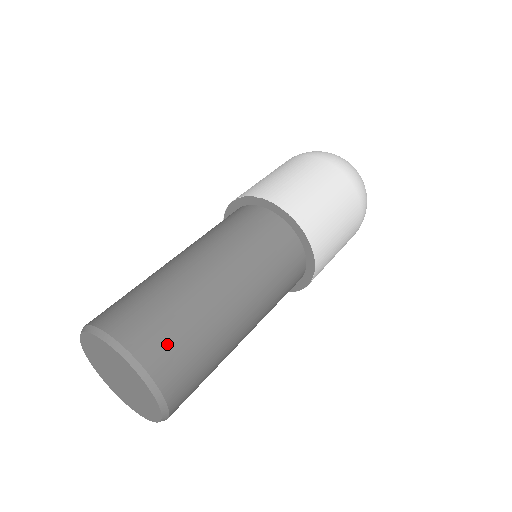
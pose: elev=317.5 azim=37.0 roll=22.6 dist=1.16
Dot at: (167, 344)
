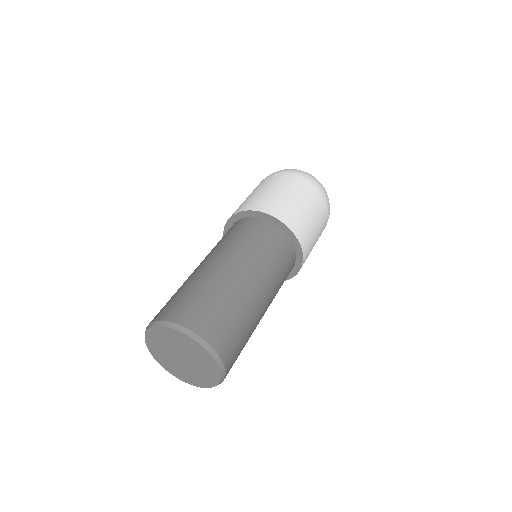
Dot at: (236, 354)
